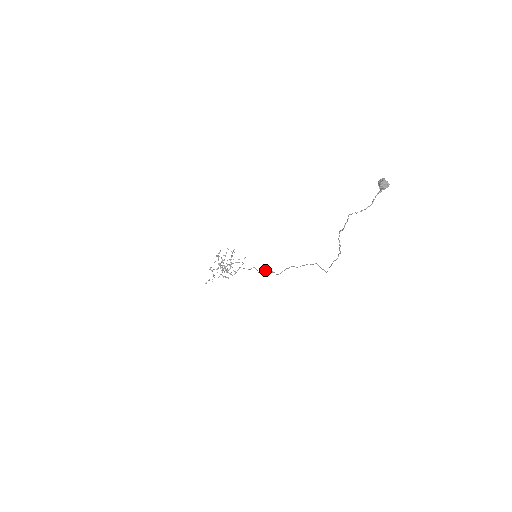
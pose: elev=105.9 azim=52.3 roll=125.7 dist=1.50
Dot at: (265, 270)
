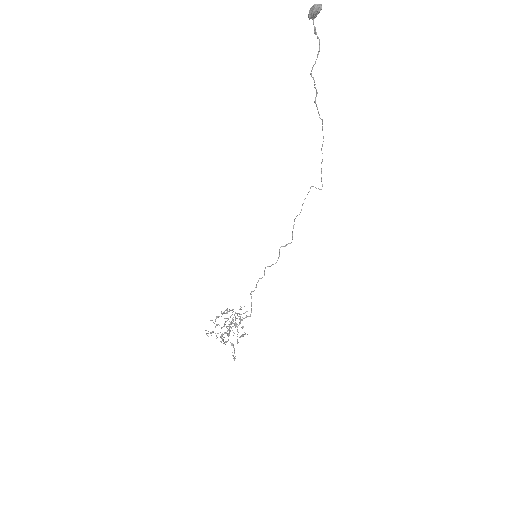
Dot at: (279, 251)
